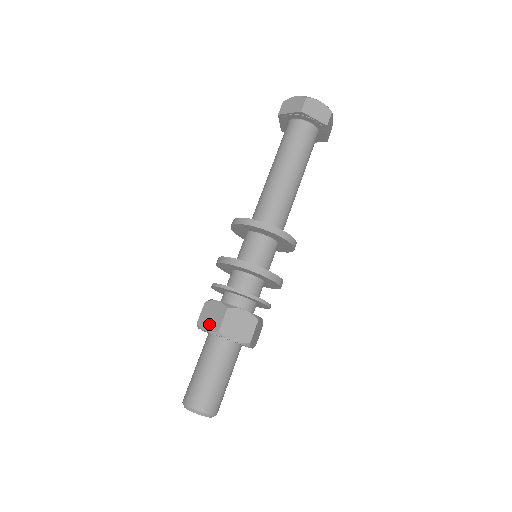
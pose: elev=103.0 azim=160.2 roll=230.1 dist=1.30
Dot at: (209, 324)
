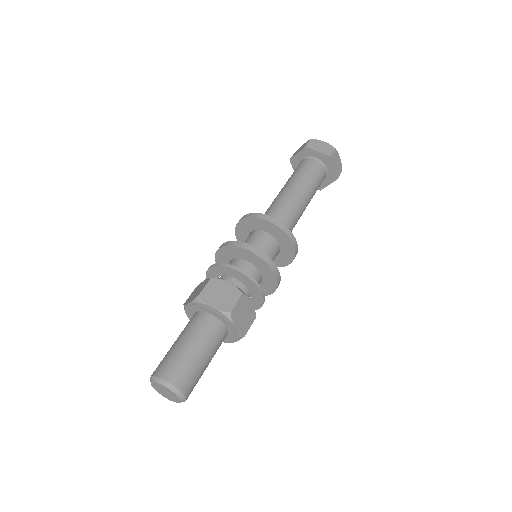
Dot at: (217, 302)
